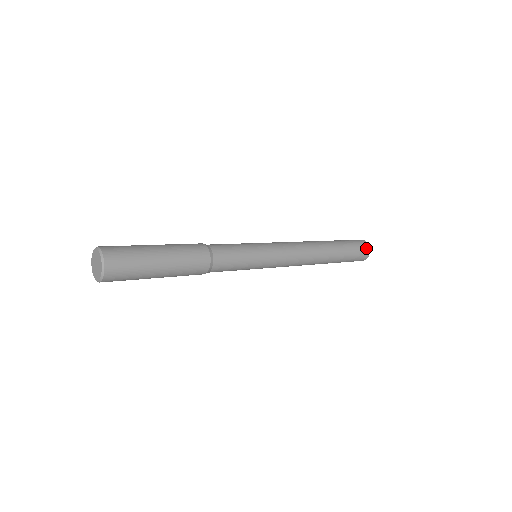
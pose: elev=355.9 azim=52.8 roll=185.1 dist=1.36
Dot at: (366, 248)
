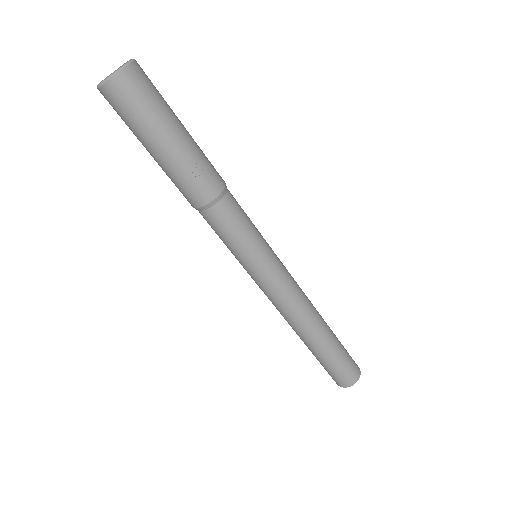
Dot at: occluded
